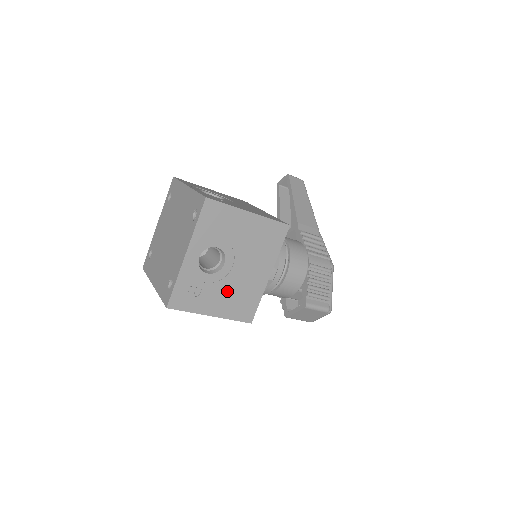
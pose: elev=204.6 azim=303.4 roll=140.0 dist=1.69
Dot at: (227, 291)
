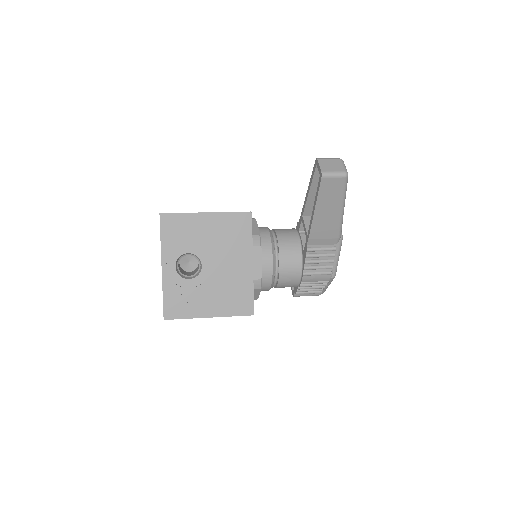
Dot at: occluded
